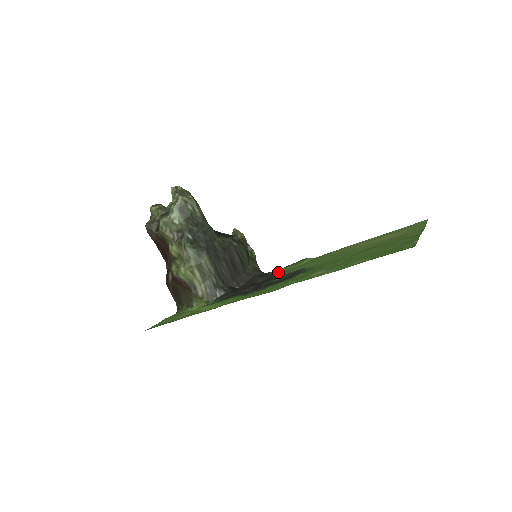
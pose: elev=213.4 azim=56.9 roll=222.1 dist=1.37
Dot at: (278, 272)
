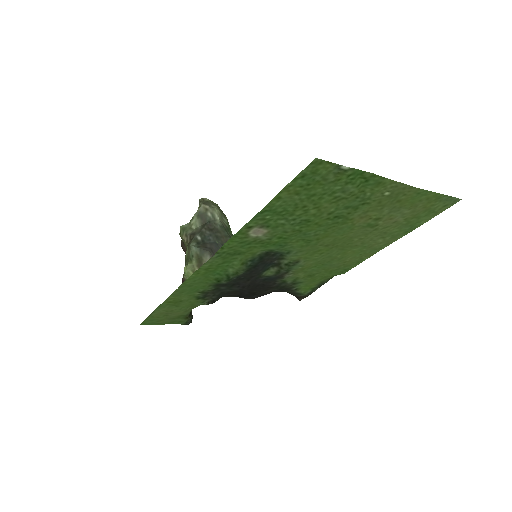
Dot at: (295, 286)
